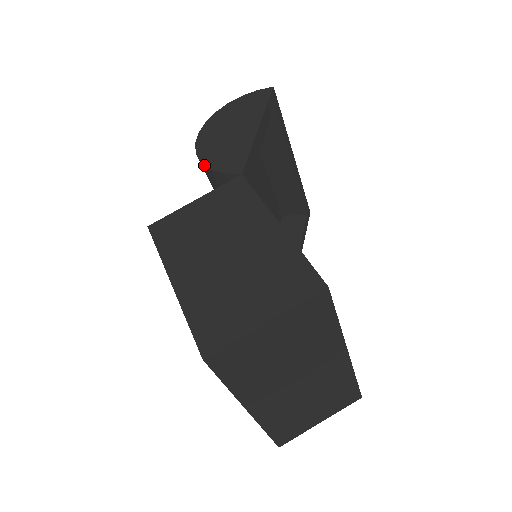
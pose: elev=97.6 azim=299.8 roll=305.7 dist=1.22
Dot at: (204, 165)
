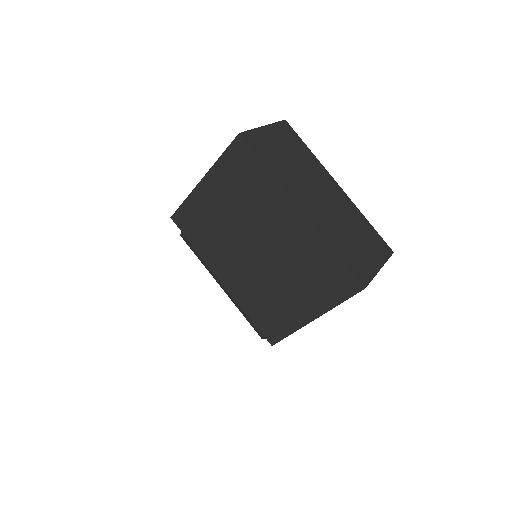
Dot at: occluded
